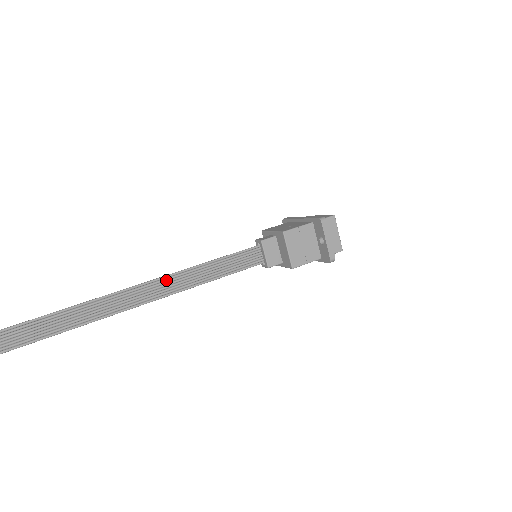
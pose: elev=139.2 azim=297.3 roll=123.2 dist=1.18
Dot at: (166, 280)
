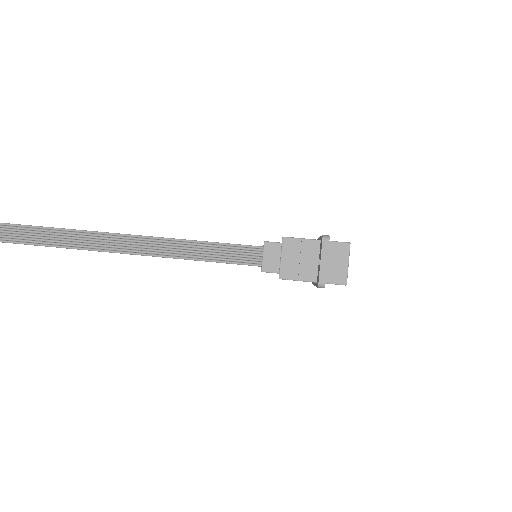
Dot at: (162, 241)
